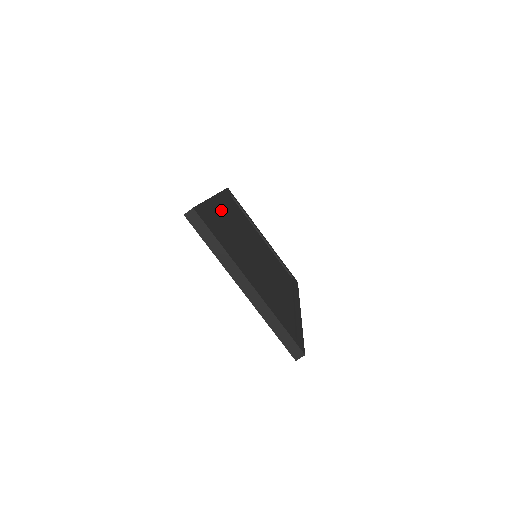
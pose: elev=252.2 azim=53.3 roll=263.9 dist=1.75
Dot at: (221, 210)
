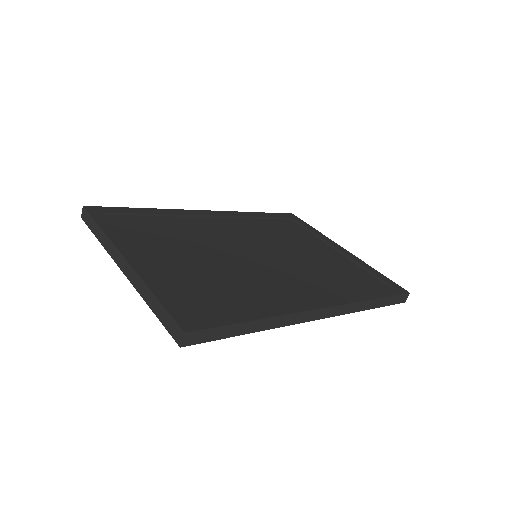
Dot at: (206, 220)
